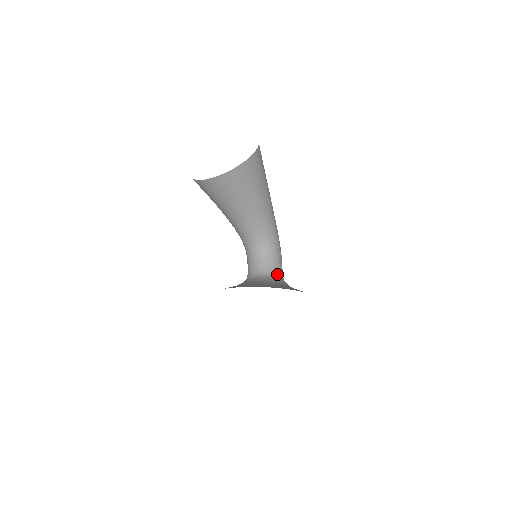
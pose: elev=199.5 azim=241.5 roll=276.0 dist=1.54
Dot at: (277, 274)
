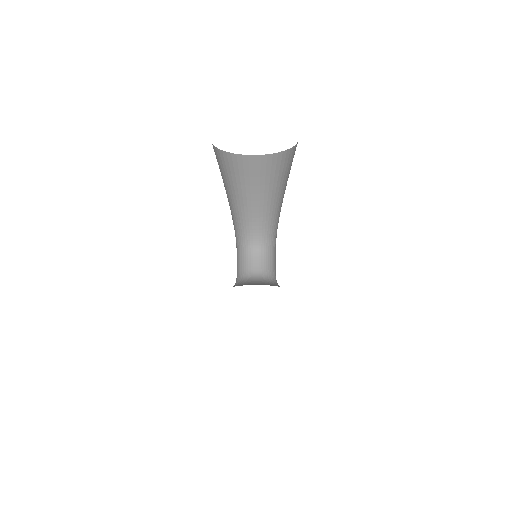
Dot at: (275, 280)
